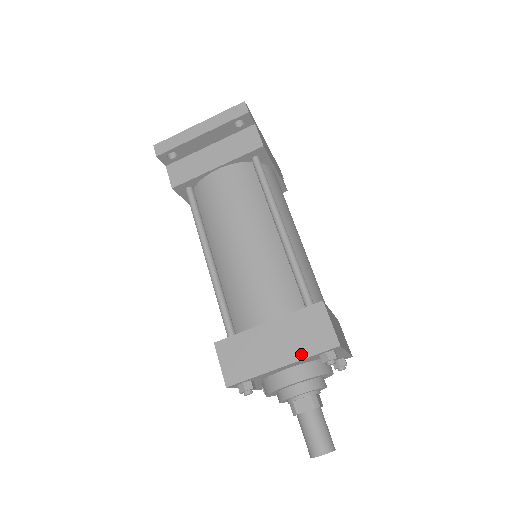
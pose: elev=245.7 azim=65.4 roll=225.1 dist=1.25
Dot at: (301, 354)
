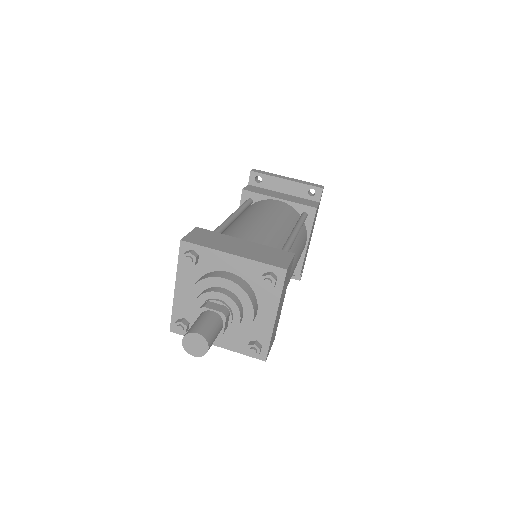
Dot at: (254, 258)
